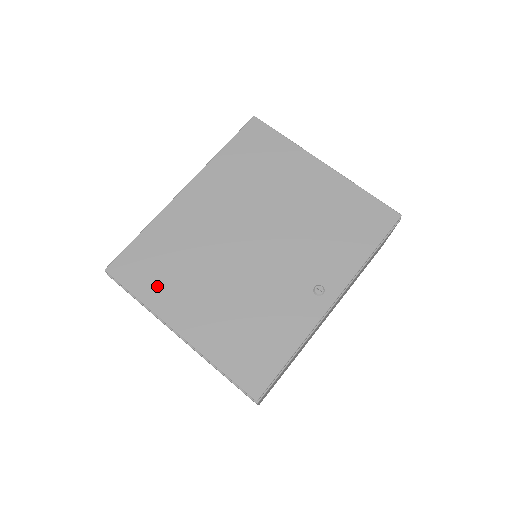
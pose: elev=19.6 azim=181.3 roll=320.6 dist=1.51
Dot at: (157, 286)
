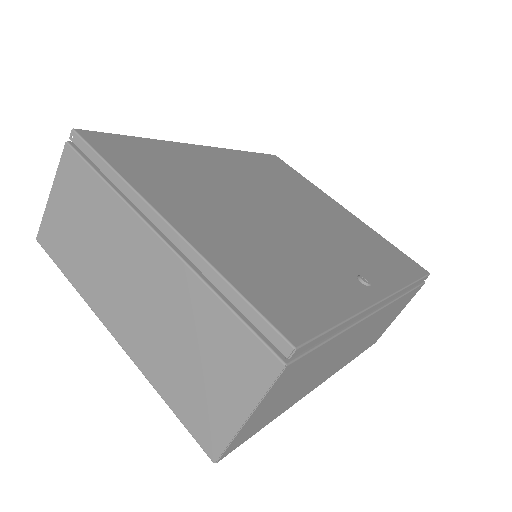
Dot at: (148, 175)
